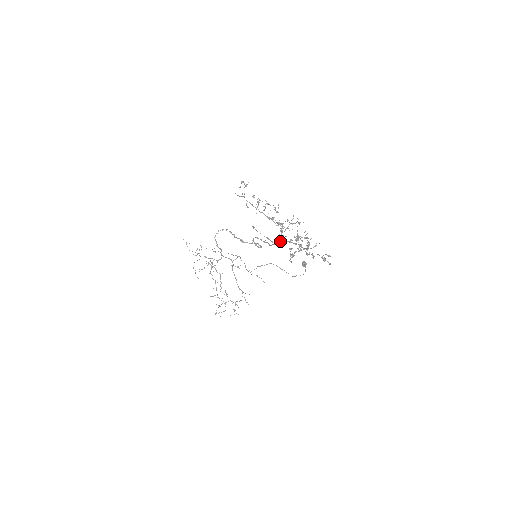
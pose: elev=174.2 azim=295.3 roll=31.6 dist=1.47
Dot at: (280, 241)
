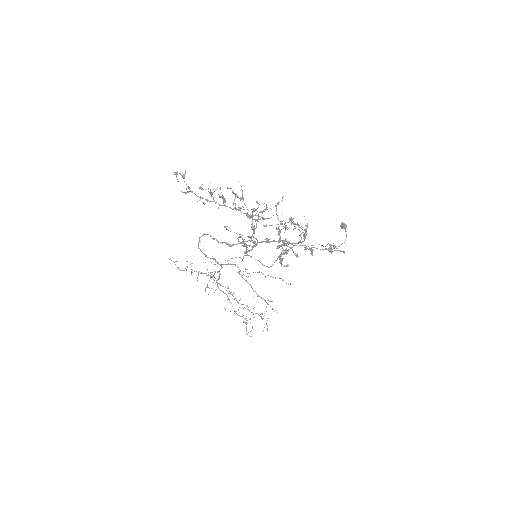
Dot at: occluded
